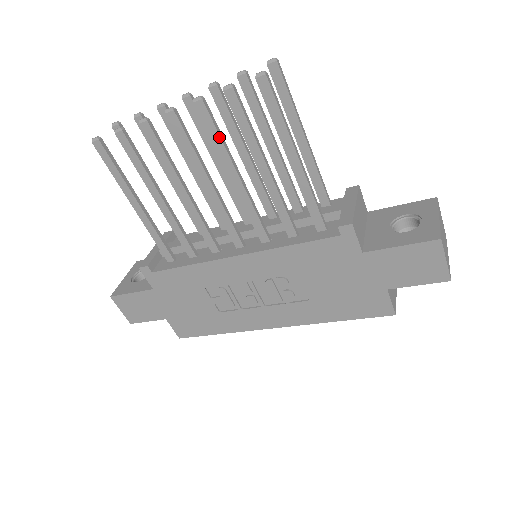
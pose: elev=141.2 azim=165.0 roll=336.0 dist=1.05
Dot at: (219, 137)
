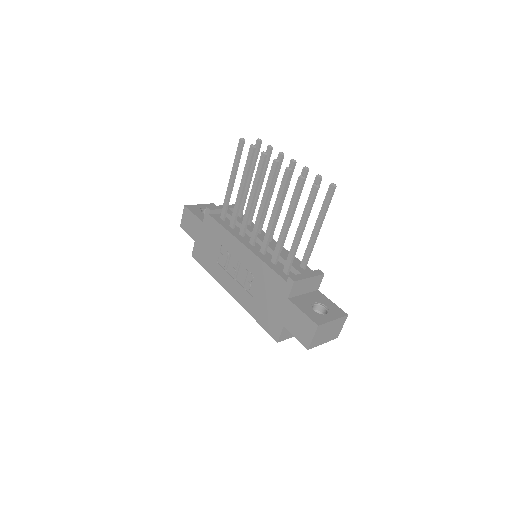
Dot at: (283, 191)
